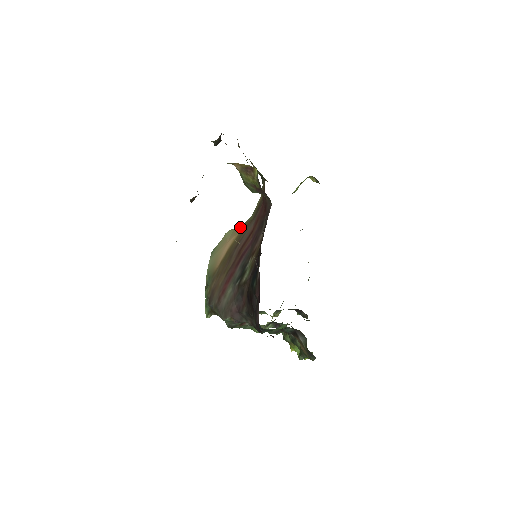
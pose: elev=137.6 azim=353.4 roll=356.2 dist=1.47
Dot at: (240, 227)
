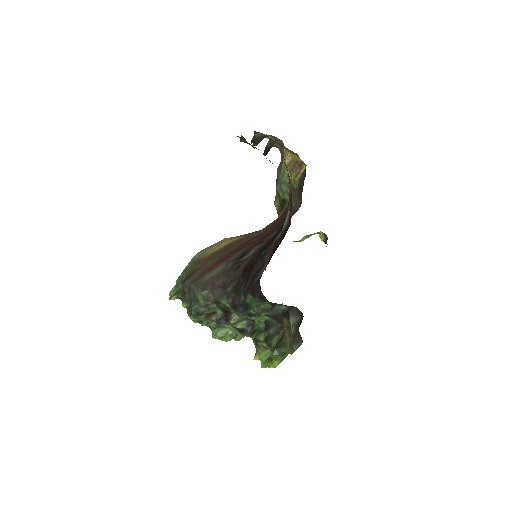
Dot at: (246, 234)
